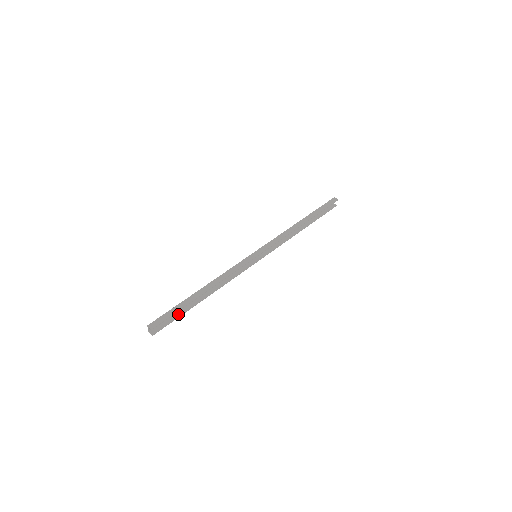
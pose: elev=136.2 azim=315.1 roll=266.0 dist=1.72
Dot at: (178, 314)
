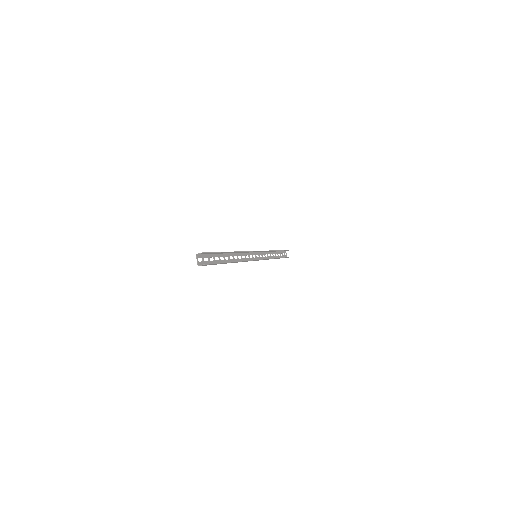
Dot at: occluded
